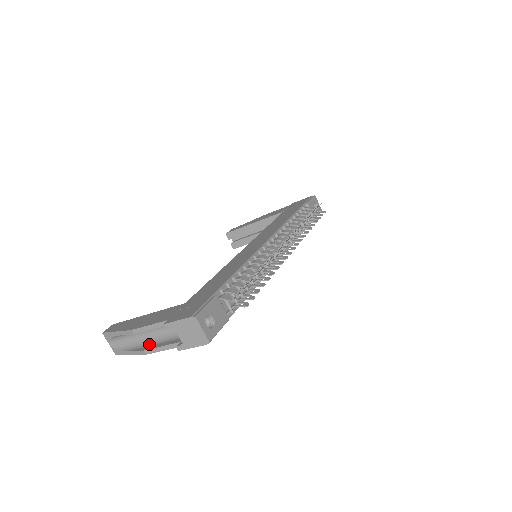
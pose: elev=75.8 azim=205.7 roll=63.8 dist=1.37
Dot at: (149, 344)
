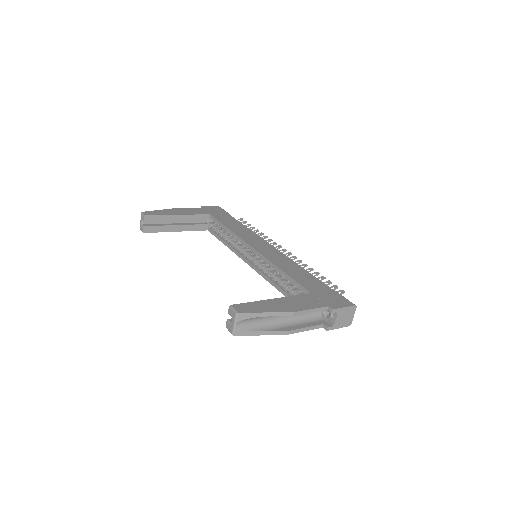
Dot at: (286, 325)
